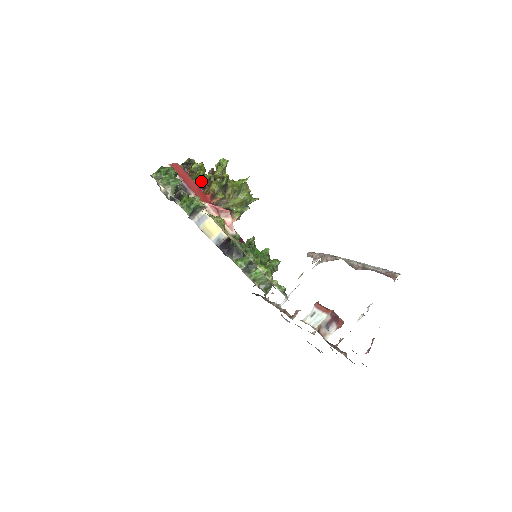
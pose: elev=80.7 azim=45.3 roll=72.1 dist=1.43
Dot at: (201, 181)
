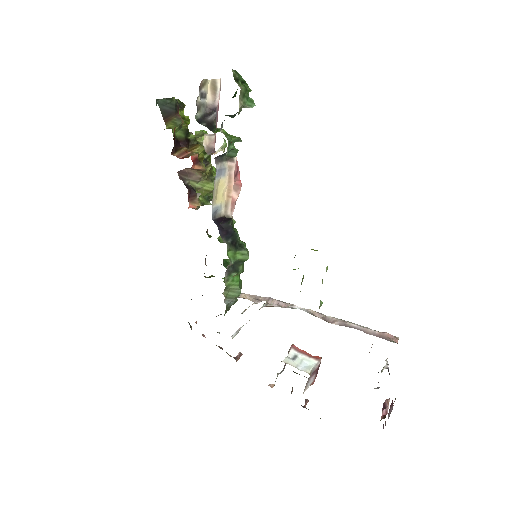
Dot at: (181, 135)
